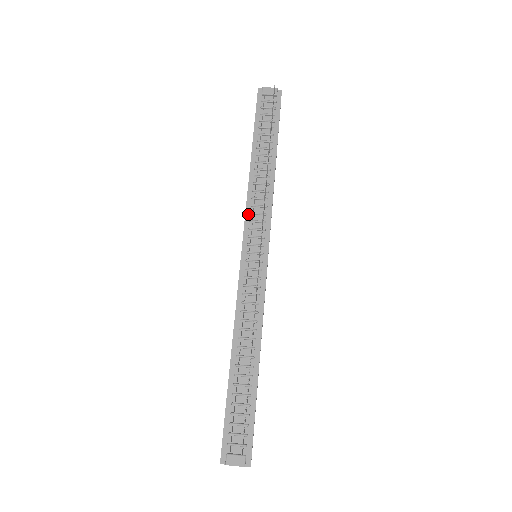
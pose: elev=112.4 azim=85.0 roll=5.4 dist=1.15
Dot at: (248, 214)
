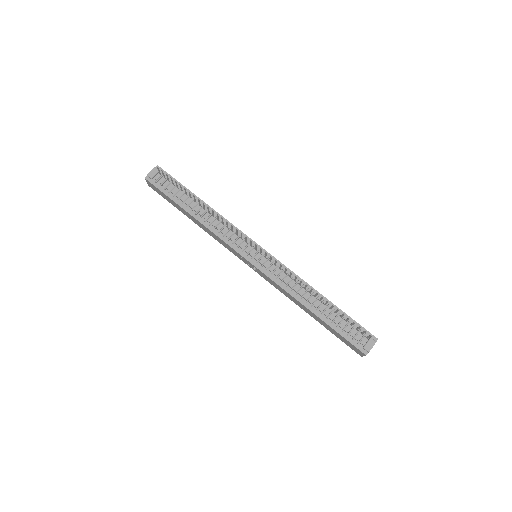
Dot at: (227, 242)
